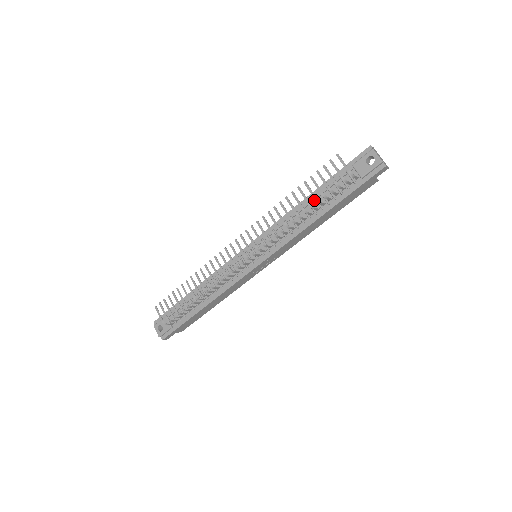
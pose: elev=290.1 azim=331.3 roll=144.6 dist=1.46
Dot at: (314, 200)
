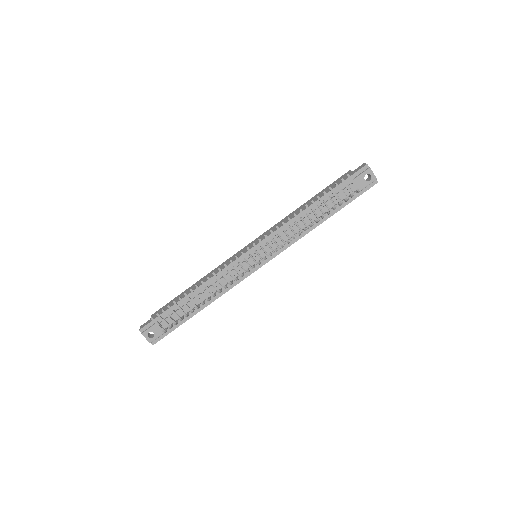
Dot at: occluded
